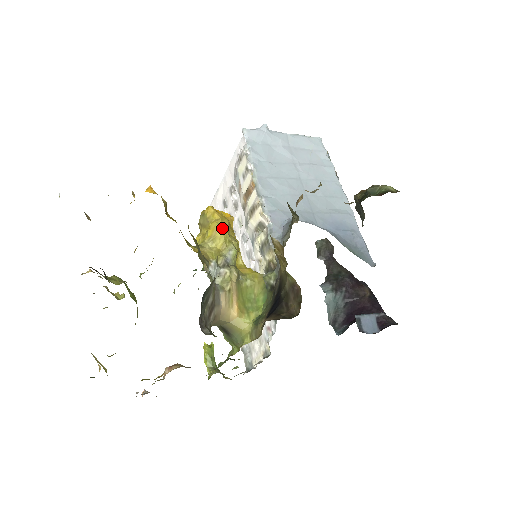
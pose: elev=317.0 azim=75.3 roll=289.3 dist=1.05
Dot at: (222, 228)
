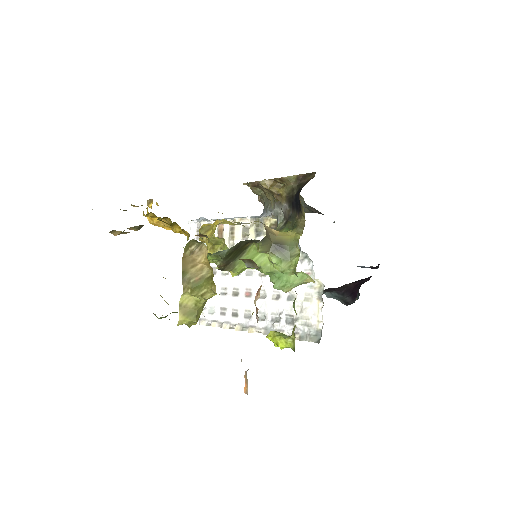
Dot at: (222, 220)
